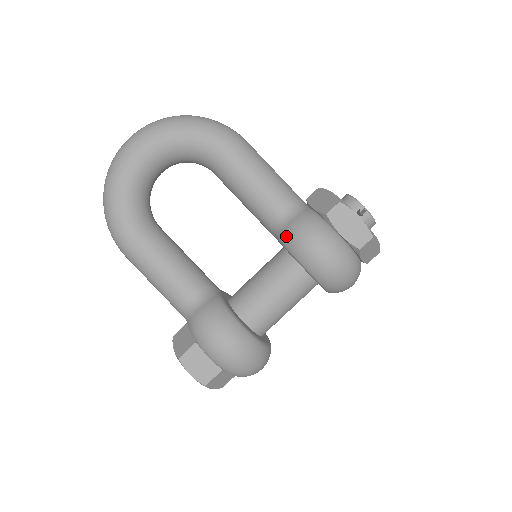
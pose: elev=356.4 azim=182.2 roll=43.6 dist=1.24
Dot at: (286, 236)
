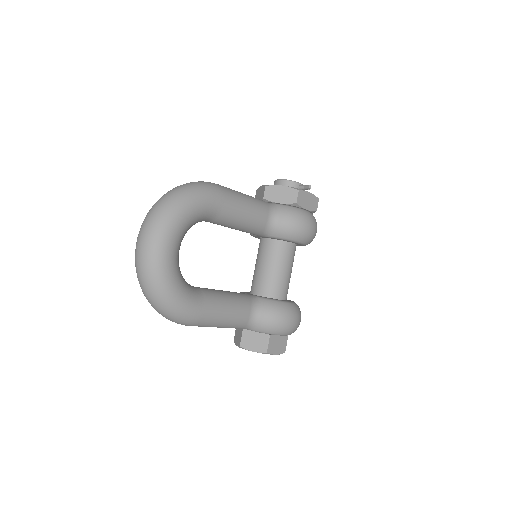
Dot at: (282, 232)
